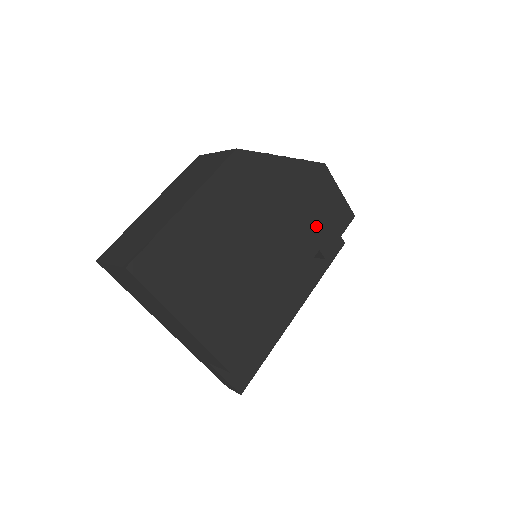
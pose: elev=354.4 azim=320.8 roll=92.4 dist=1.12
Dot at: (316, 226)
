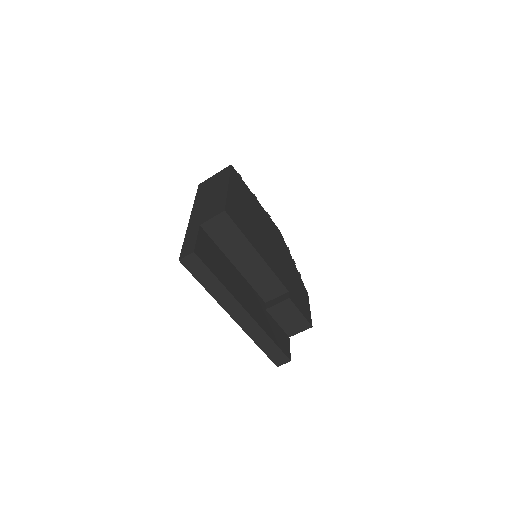
Dot at: (293, 288)
